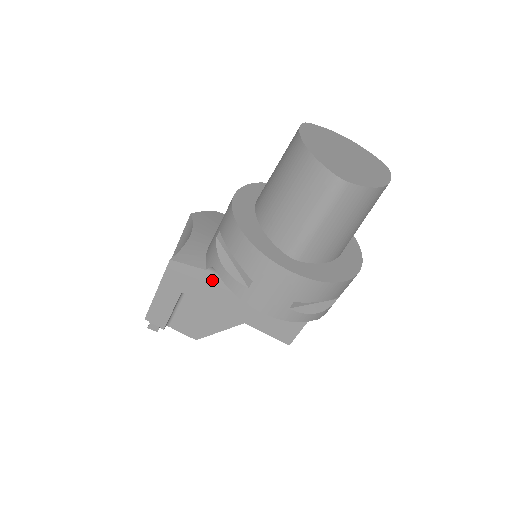
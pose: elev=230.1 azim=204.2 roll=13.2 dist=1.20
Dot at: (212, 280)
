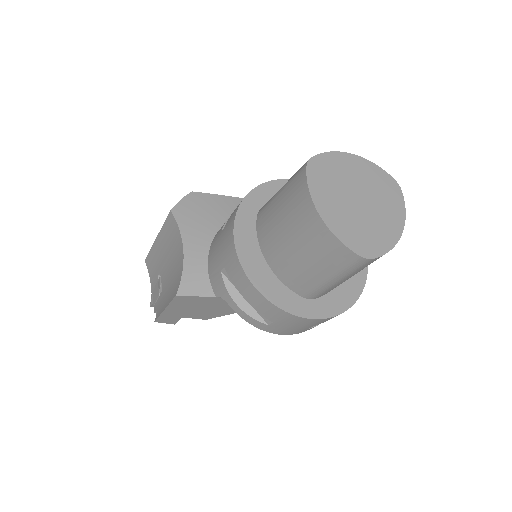
Dot at: (222, 301)
